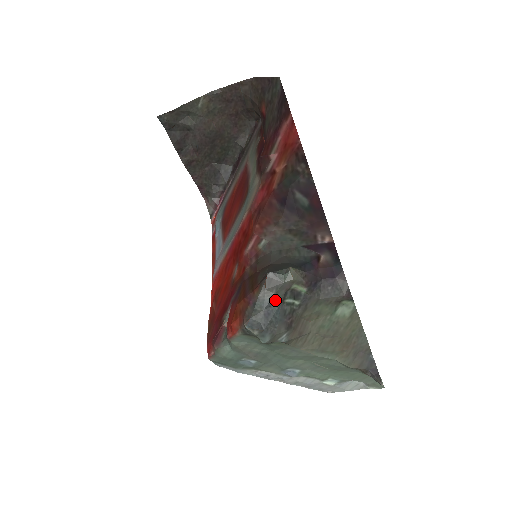
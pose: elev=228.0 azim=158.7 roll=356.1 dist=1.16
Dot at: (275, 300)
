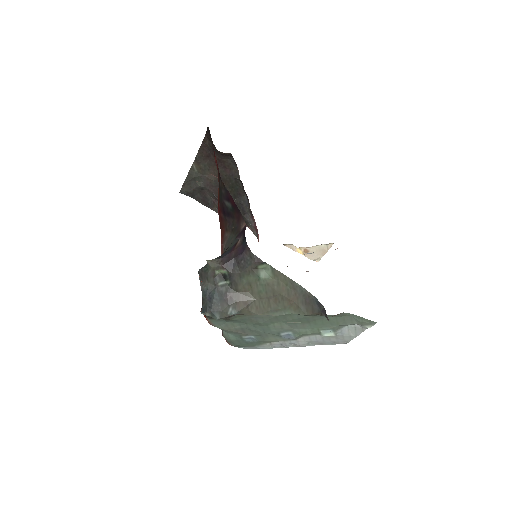
Dot at: (211, 287)
